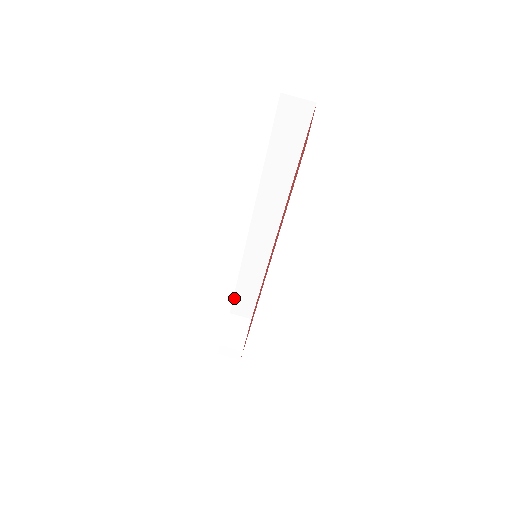
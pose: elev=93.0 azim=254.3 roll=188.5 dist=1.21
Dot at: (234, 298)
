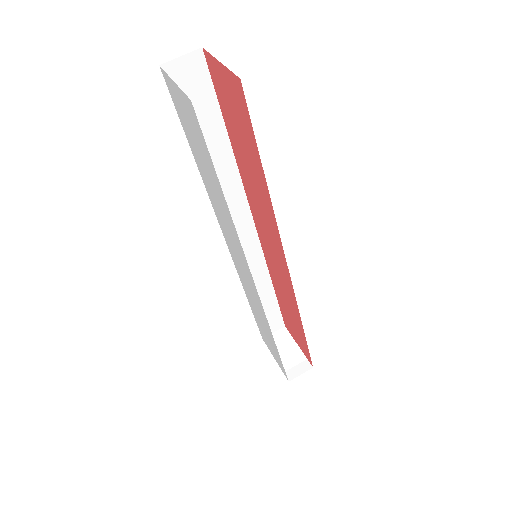
Dot at: (256, 321)
